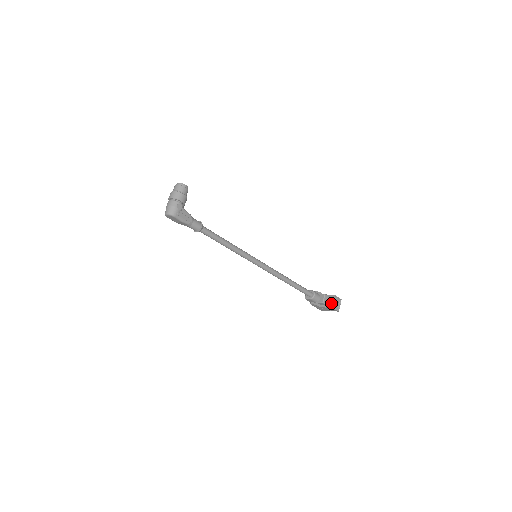
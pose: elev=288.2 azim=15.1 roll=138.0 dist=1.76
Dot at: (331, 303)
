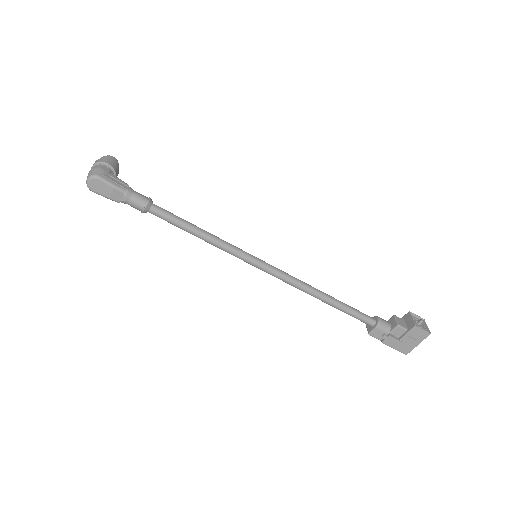
Dot at: (411, 322)
